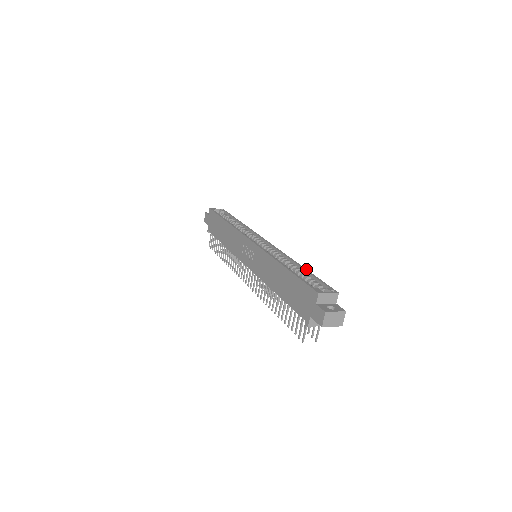
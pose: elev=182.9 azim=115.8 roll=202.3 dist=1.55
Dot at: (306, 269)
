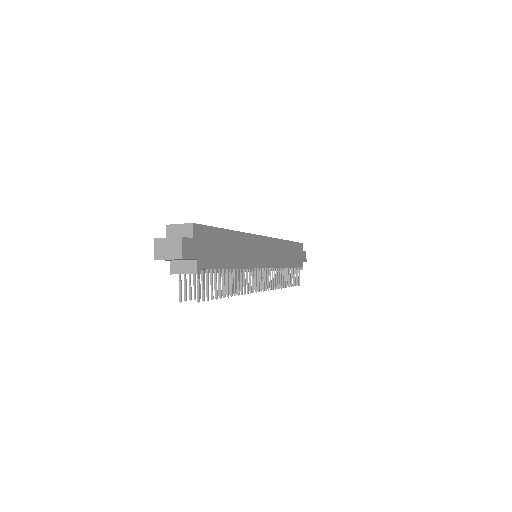
Dot at: (226, 229)
